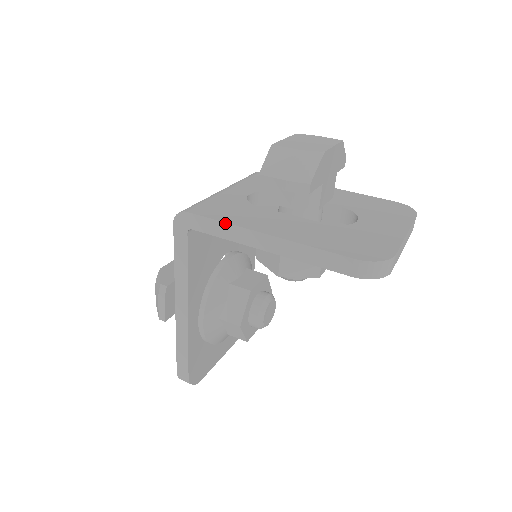
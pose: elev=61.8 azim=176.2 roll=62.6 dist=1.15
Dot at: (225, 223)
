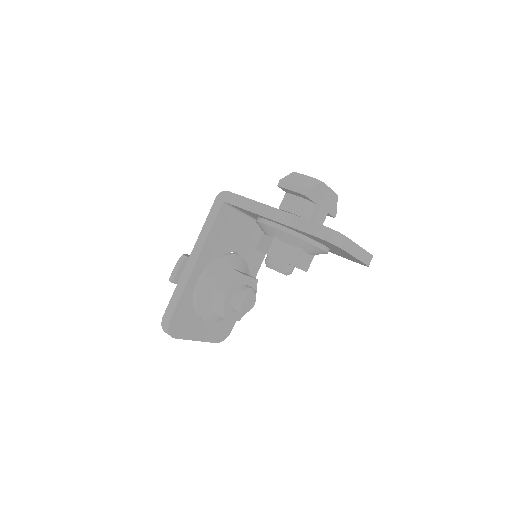
Dot at: (248, 199)
